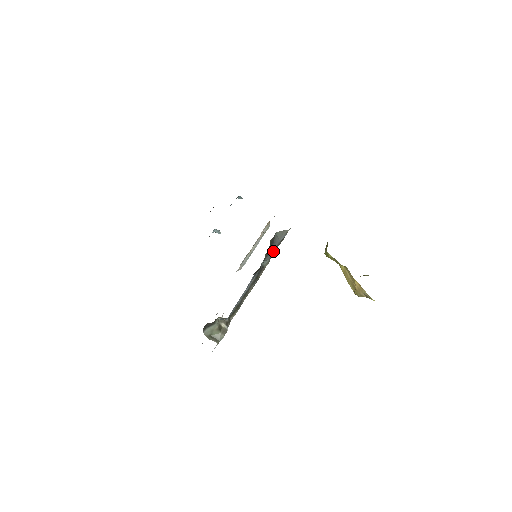
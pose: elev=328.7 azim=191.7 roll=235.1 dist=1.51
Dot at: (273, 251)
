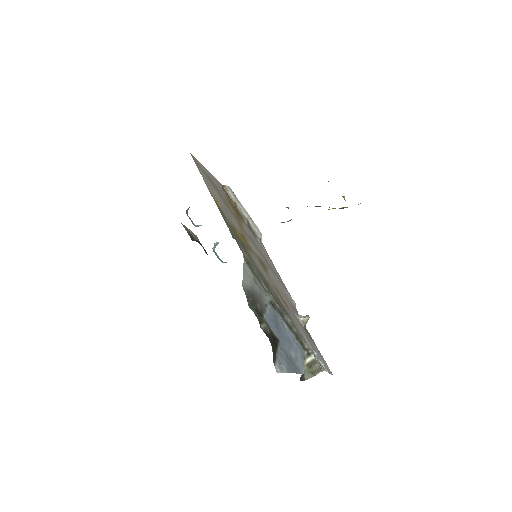
Dot at: (260, 289)
